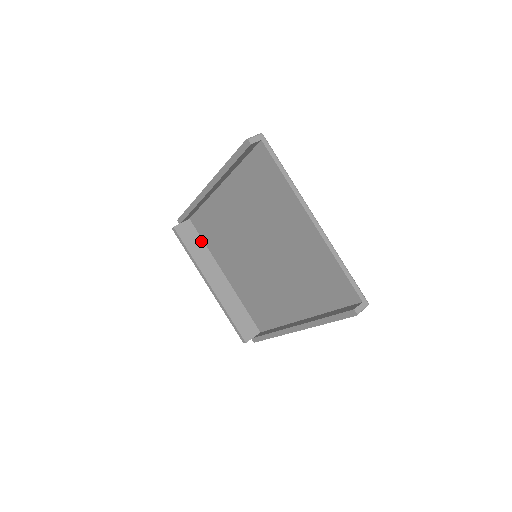
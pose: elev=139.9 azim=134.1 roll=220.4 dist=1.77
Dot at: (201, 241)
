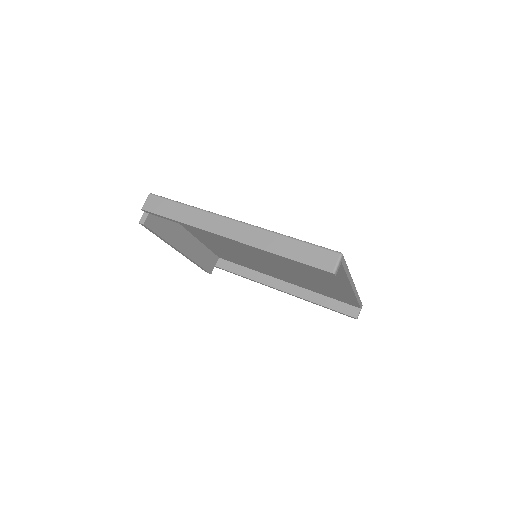
Dot at: occluded
